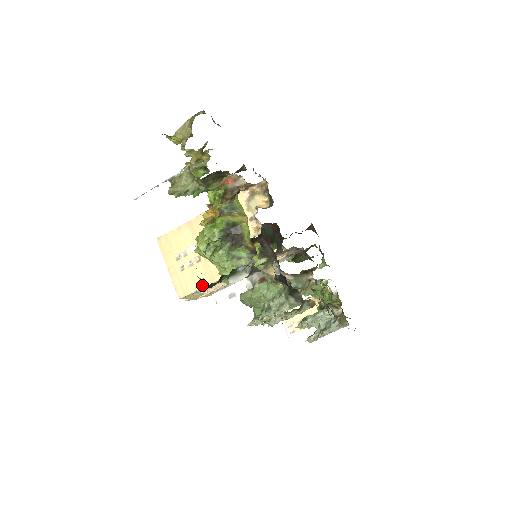
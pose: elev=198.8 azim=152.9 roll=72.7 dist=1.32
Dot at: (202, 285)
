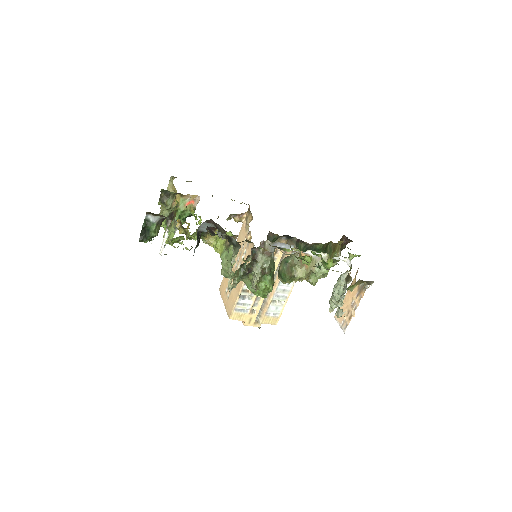
Dot at: (236, 299)
